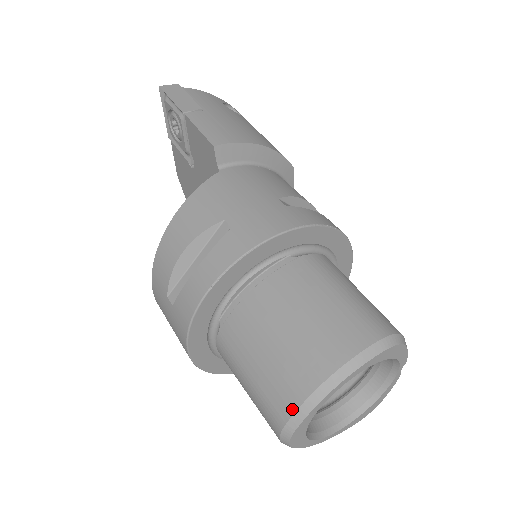
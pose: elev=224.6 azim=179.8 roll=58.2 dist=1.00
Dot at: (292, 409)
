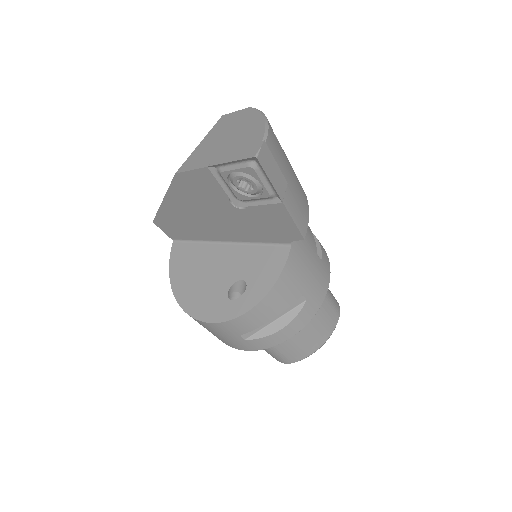
Dot at: (302, 359)
